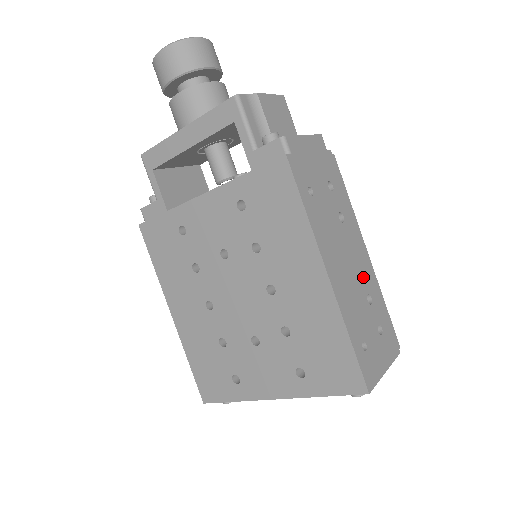
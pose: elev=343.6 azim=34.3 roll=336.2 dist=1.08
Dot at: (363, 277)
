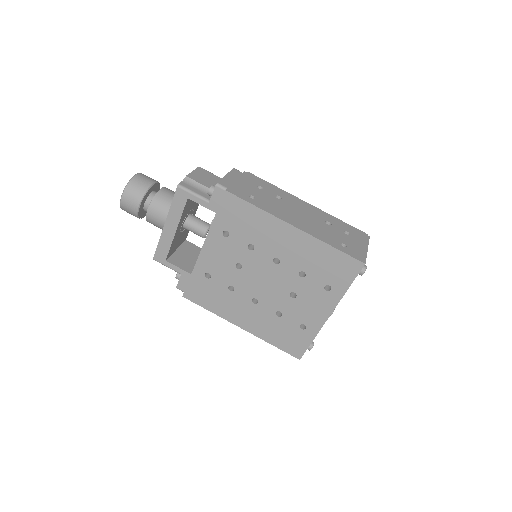
Dot at: (315, 216)
